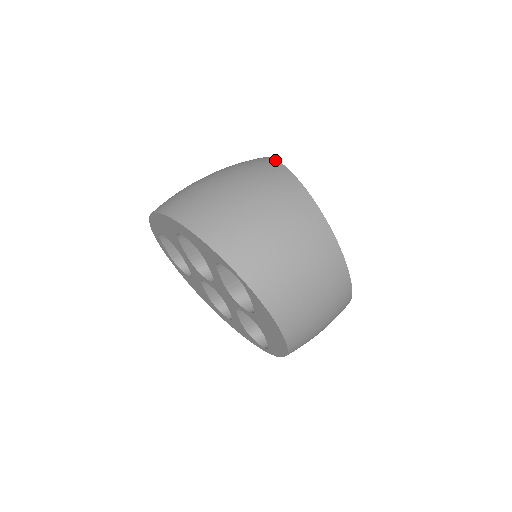
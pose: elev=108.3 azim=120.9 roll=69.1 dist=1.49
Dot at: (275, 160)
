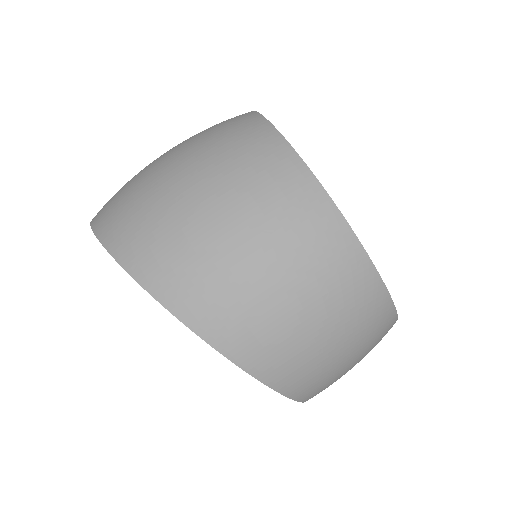
Dot at: (280, 136)
